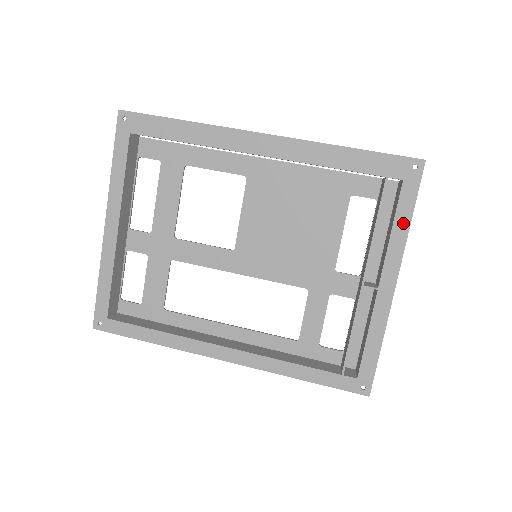
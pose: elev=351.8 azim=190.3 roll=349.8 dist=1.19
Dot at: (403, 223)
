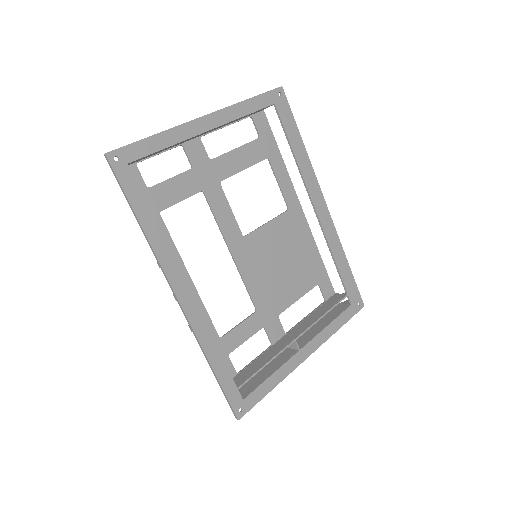
Dot at: (336, 326)
